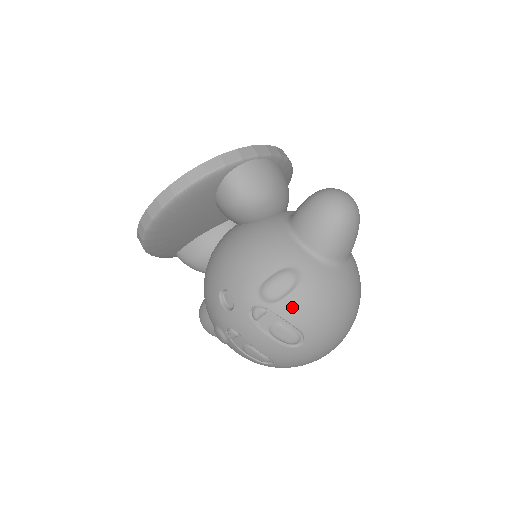
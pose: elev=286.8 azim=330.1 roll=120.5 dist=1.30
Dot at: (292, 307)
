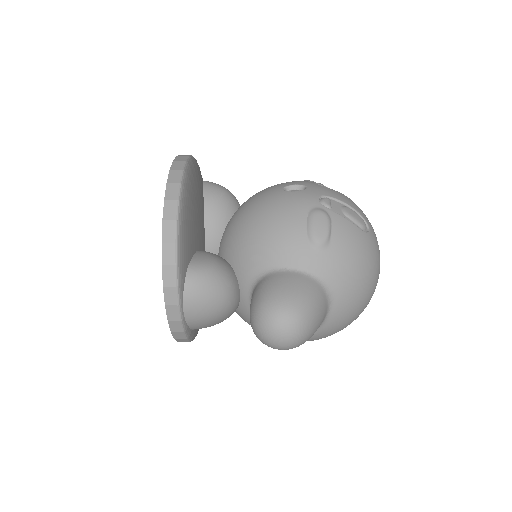
Dot at: occluded
